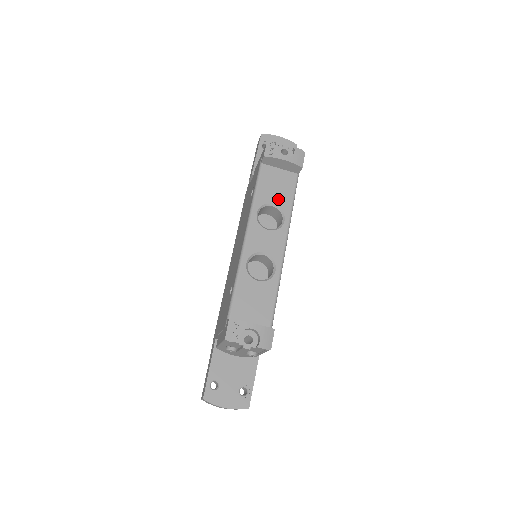
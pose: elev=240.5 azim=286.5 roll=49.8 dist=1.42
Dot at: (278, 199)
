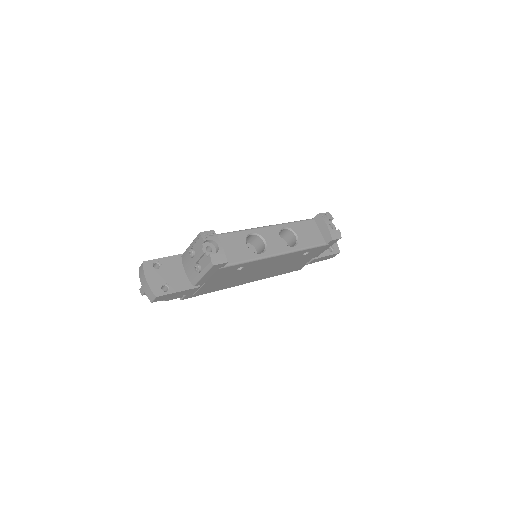
Dot at: (302, 237)
